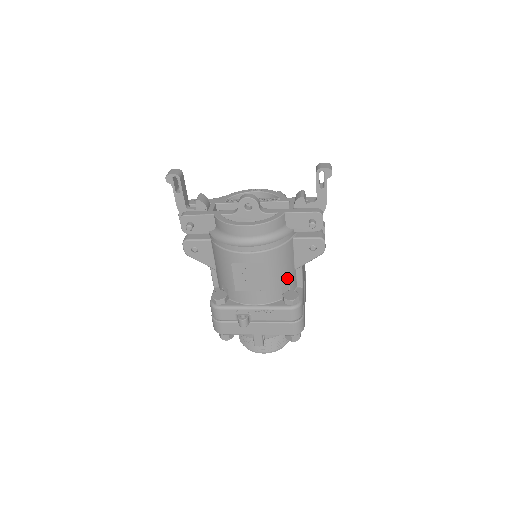
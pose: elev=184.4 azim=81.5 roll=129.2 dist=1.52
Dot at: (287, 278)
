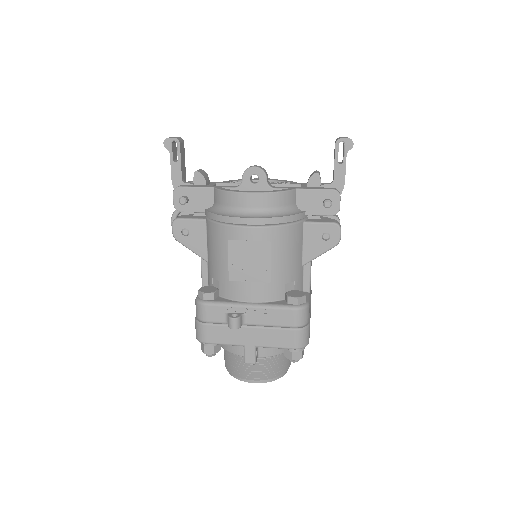
Dot at: (293, 272)
